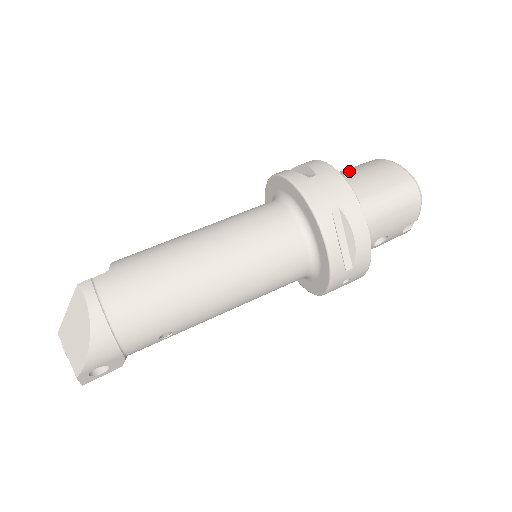
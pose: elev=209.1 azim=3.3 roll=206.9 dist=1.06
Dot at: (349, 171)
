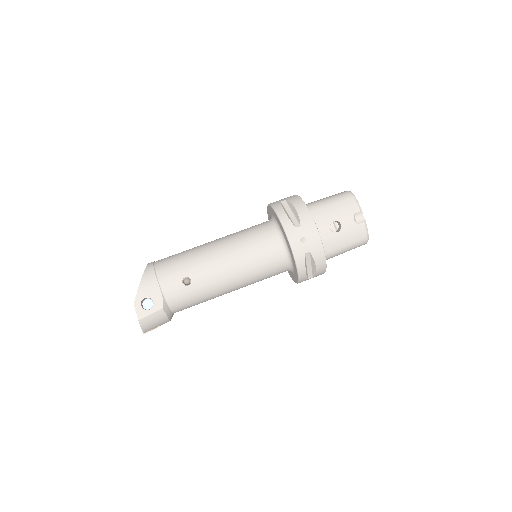
Dot at: occluded
